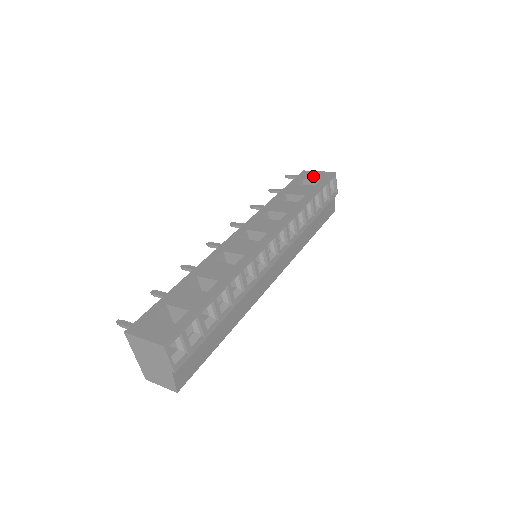
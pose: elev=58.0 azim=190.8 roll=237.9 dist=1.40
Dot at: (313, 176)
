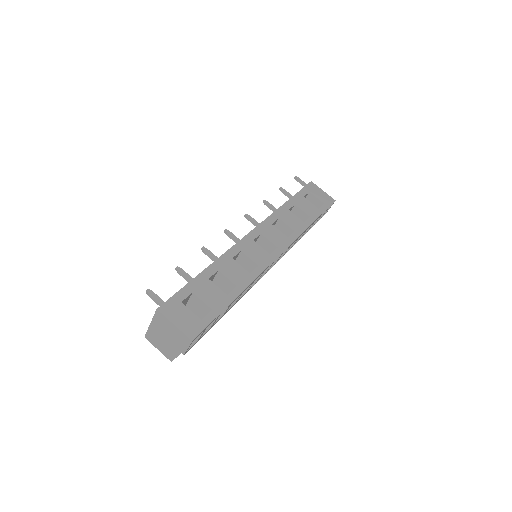
Dot at: (318, 194)
